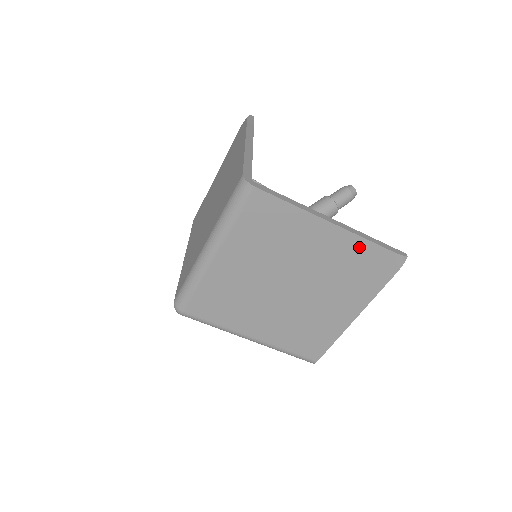
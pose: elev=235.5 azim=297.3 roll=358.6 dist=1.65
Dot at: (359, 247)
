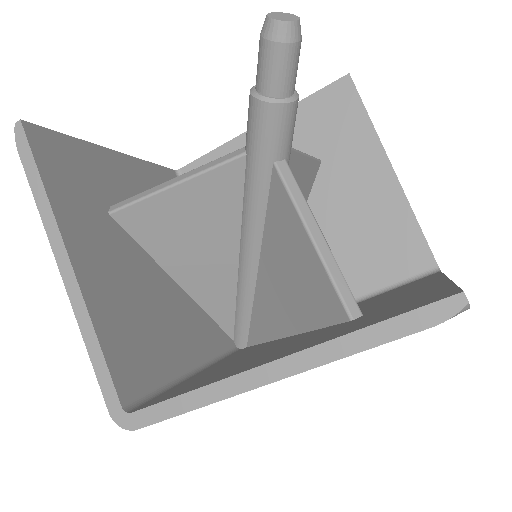
Dot at: occluded
